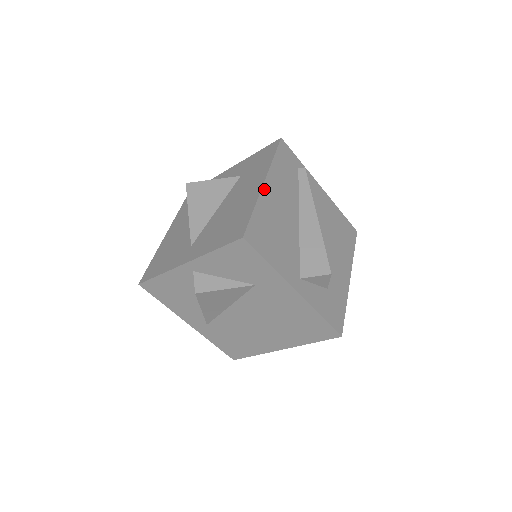
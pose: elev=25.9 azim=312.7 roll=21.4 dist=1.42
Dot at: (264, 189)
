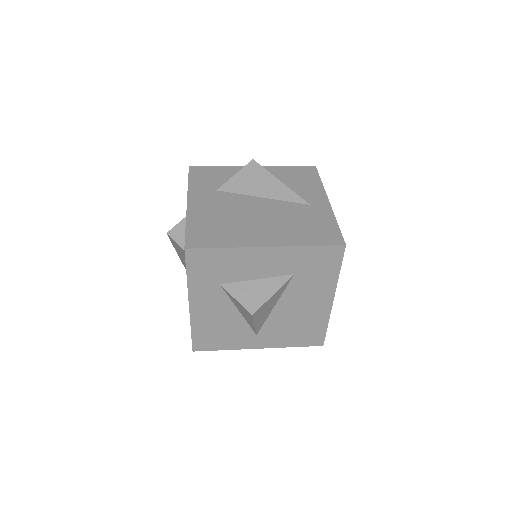
Dot at: (332, 304)
